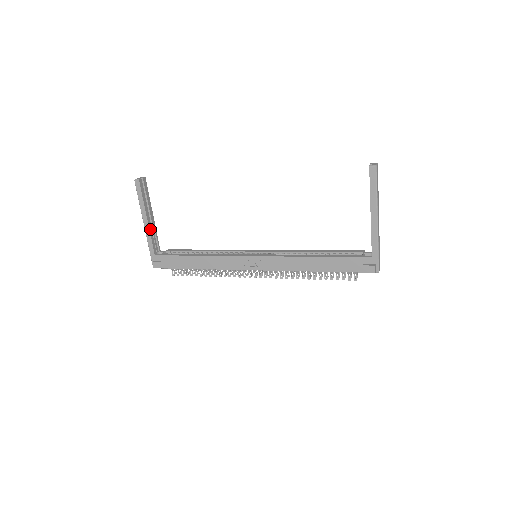
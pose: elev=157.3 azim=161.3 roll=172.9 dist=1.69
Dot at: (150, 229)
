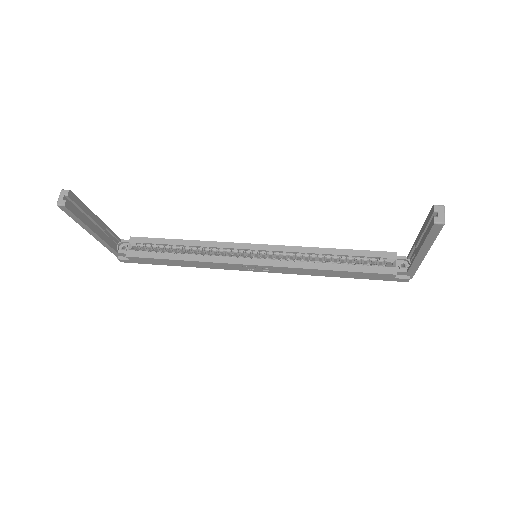
Dot at: (102, 237)
